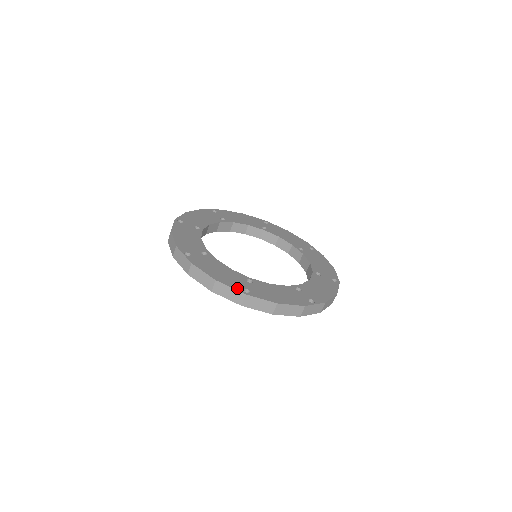
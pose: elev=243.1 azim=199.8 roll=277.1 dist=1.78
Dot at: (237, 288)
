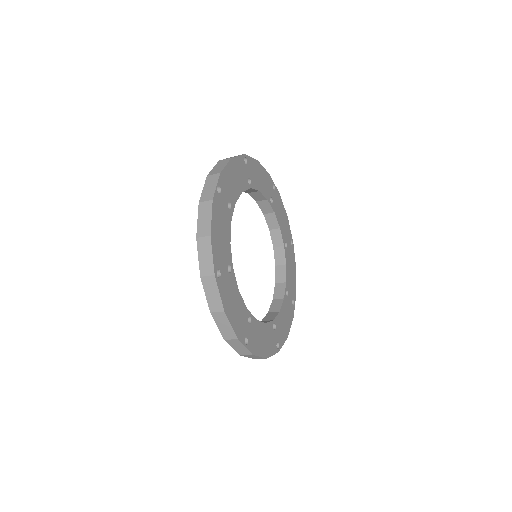
Dot at: (216, 262)
